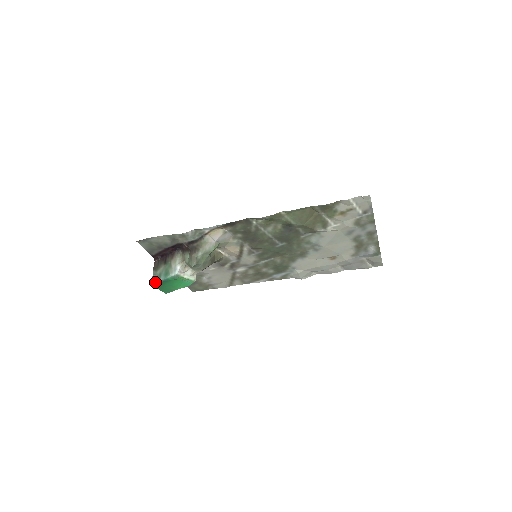
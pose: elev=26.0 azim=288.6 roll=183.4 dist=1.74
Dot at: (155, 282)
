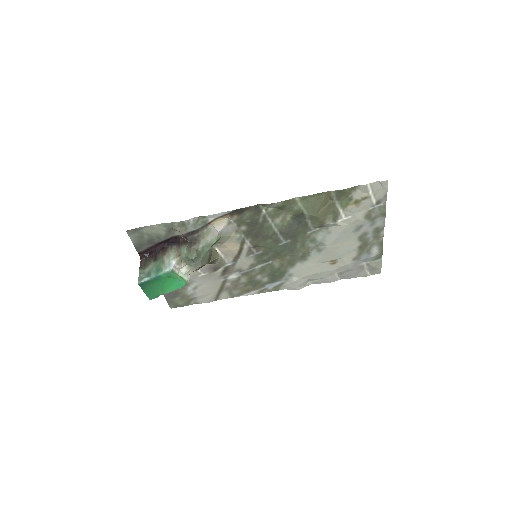
Dot at: (143, 280)
